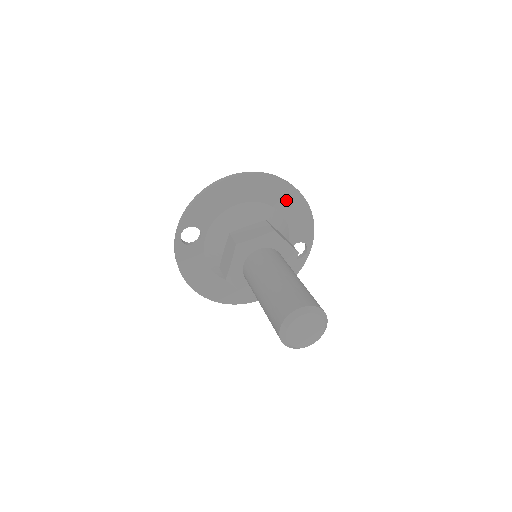
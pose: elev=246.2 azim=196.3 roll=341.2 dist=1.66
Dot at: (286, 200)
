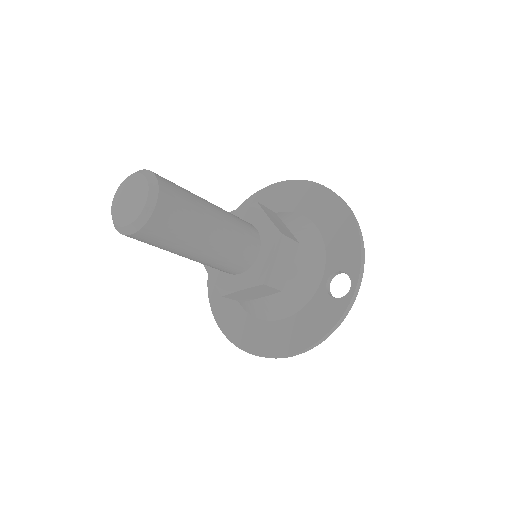
Dot at: (324, 210)
